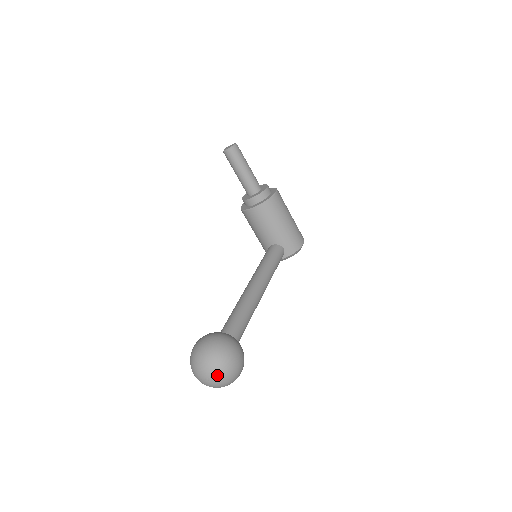
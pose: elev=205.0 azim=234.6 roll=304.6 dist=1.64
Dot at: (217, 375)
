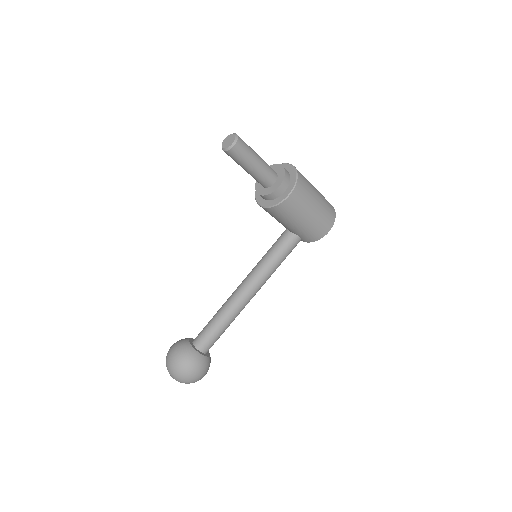
Dot at: occluded
